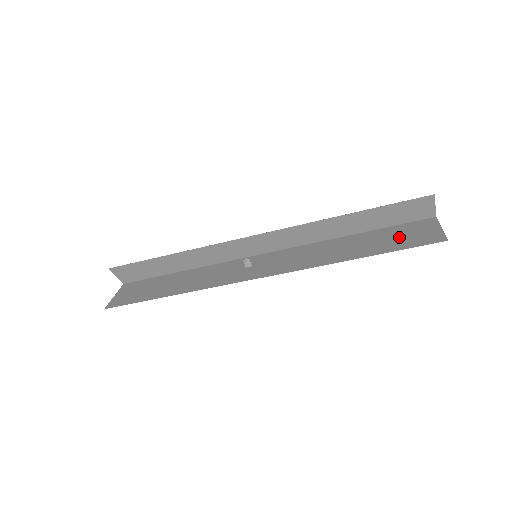
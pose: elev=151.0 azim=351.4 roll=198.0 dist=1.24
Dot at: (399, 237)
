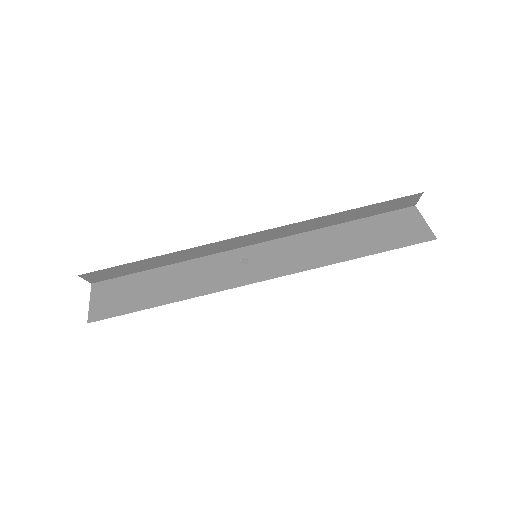
Dot at: (390, 231)
